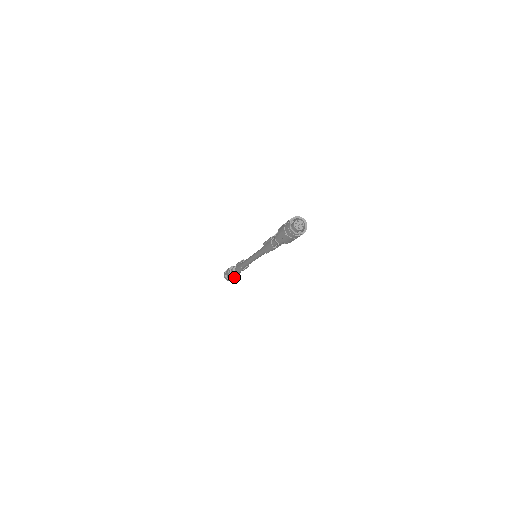
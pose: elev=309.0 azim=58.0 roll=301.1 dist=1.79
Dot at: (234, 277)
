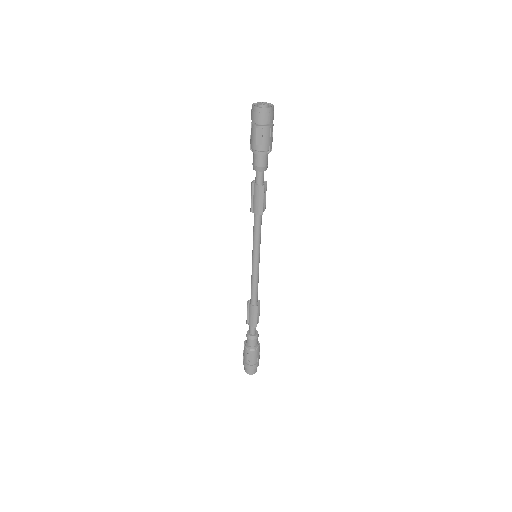
Dot at: (257, 348)
